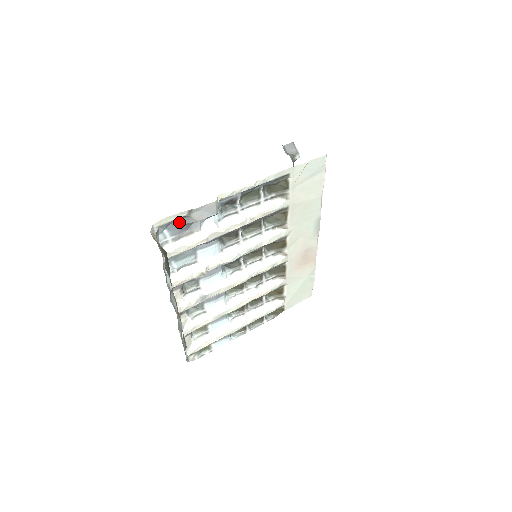
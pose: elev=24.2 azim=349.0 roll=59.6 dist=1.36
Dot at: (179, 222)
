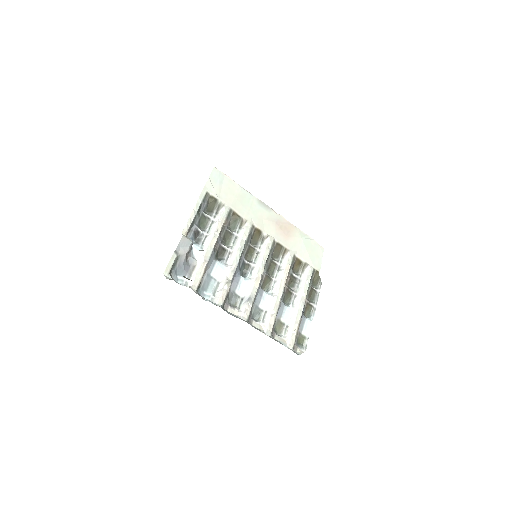
Dot at: (179, 265)
